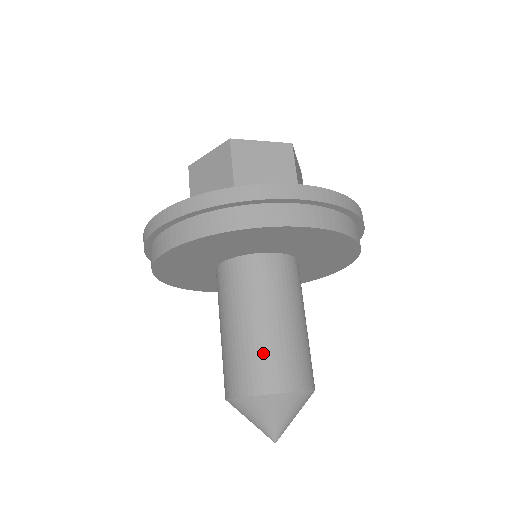
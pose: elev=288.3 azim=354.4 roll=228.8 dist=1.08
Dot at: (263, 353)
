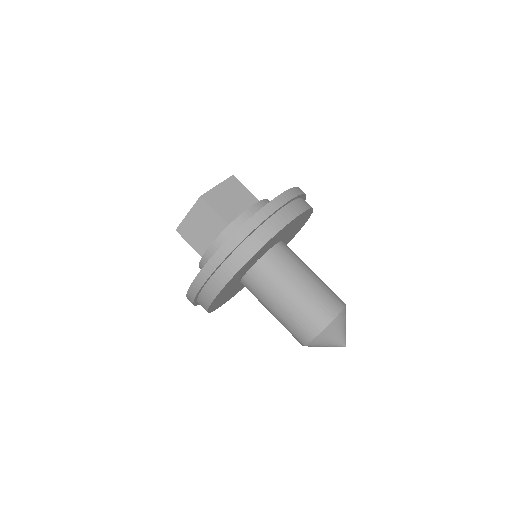
Dot at: (290, 324)
